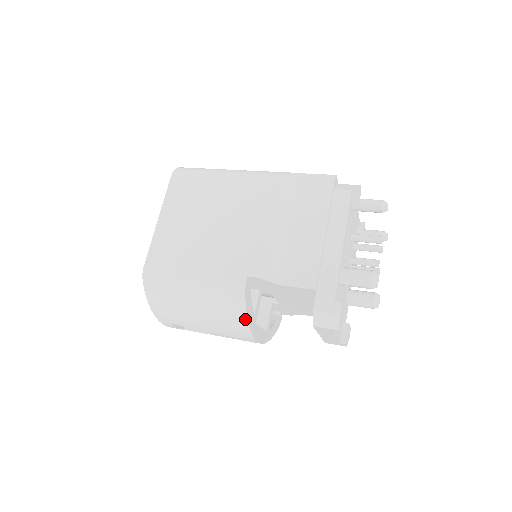
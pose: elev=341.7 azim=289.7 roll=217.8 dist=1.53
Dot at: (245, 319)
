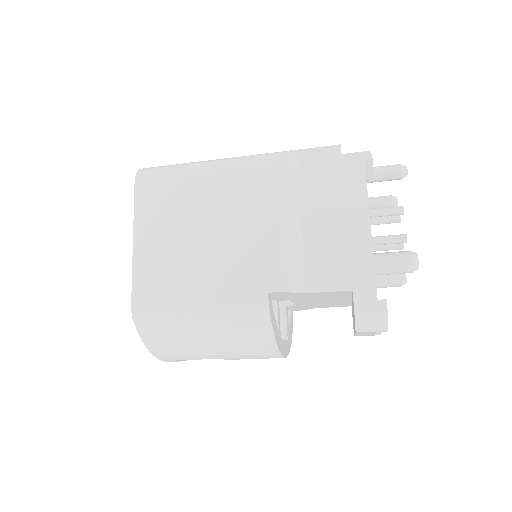
Dot at: (272, 341)
